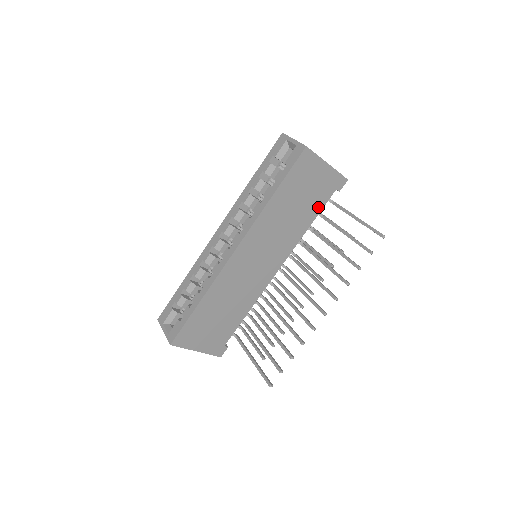
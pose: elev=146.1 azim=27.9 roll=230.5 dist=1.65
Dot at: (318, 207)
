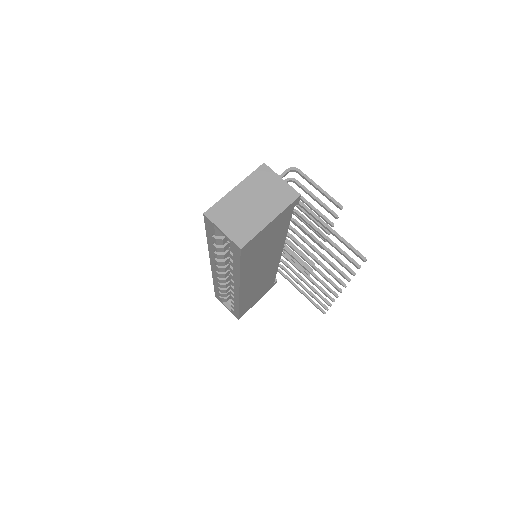
Dot at: (286, 224)
